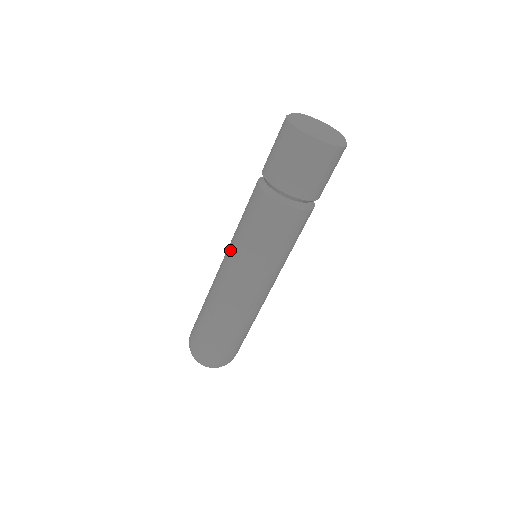
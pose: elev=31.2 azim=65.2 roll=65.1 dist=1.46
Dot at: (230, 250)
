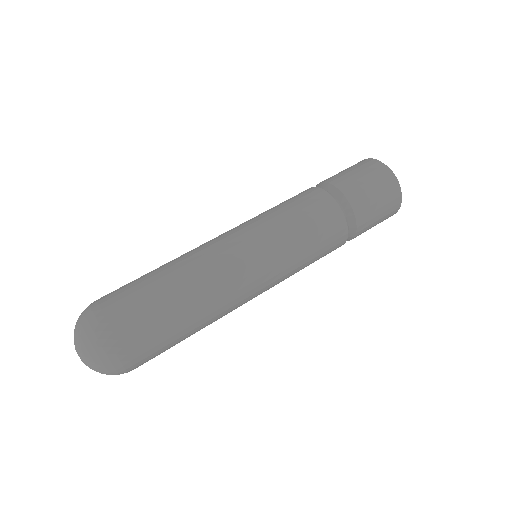
Dot at: (250, 226)
